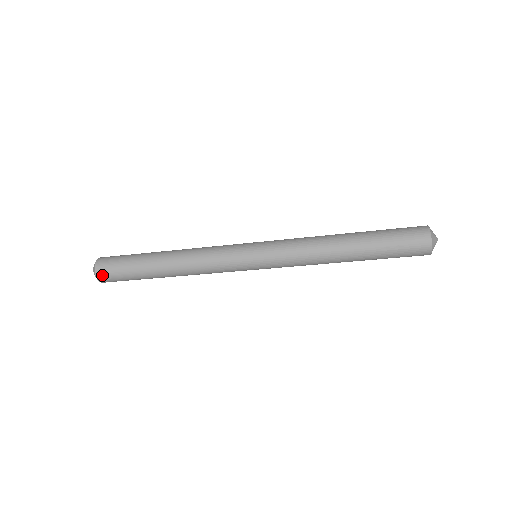
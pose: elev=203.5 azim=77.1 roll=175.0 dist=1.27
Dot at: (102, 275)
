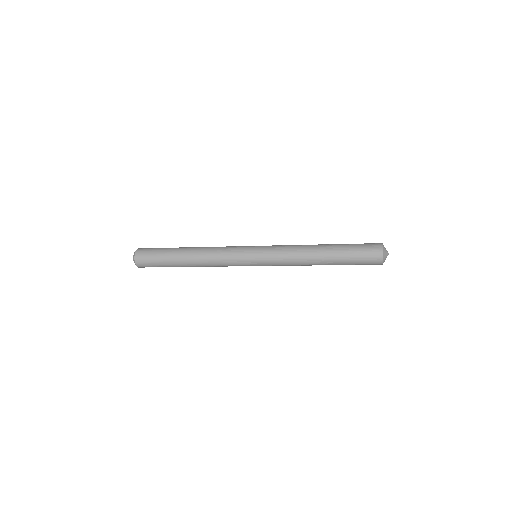
Dot at: (139, 257)
